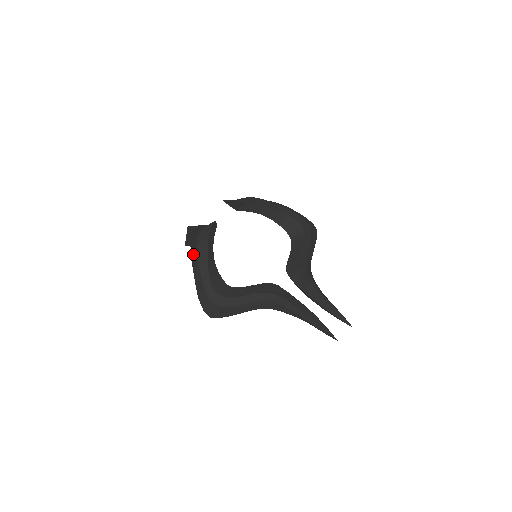
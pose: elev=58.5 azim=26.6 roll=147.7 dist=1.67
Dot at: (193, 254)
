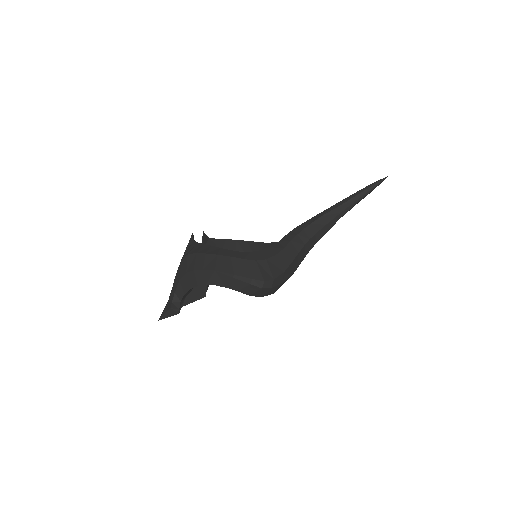
Dot at: (191, 267)
